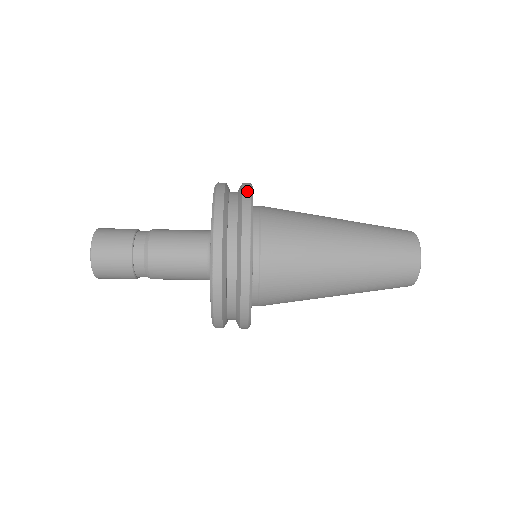
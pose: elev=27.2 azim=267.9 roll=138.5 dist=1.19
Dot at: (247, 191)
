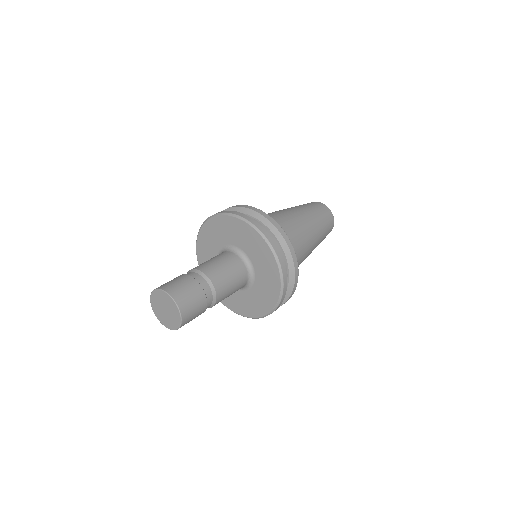
Dot at: (296, 262)
